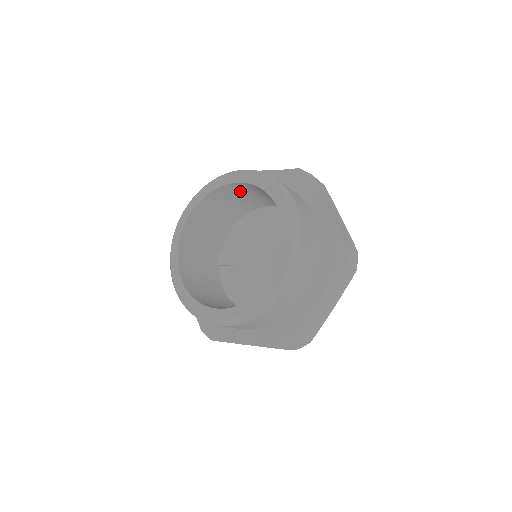
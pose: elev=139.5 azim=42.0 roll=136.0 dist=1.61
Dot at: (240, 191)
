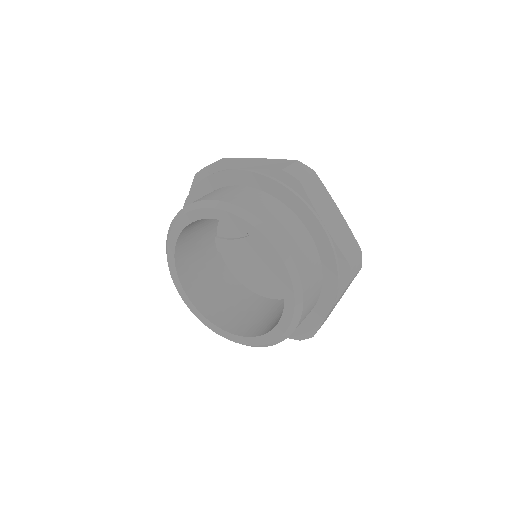
Dot at: occluded
